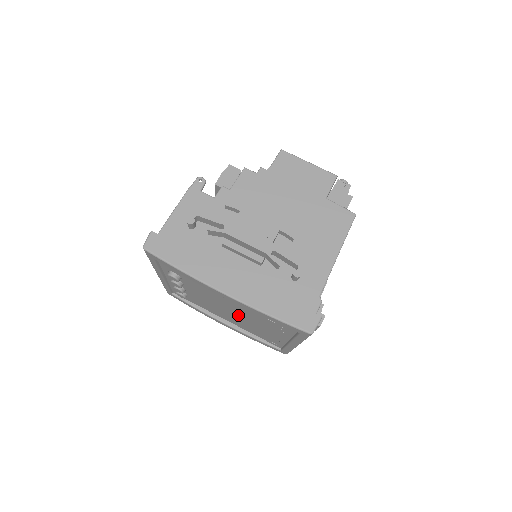
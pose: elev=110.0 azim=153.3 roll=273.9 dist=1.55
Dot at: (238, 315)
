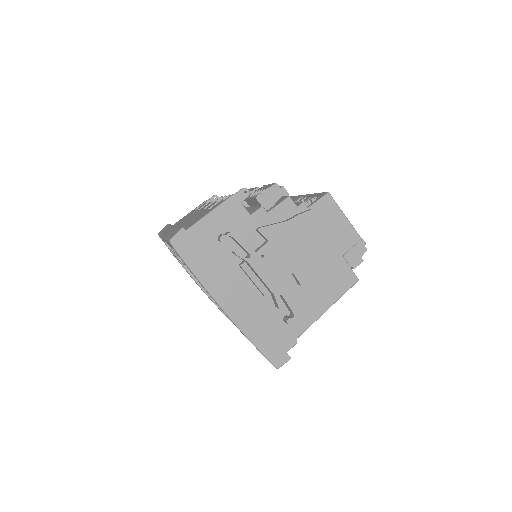
Dot at: occluded
